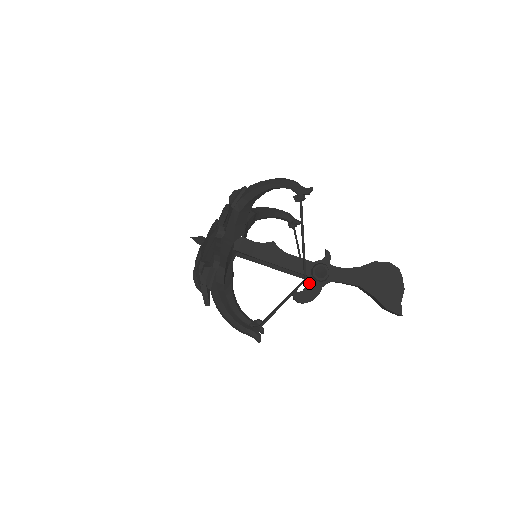
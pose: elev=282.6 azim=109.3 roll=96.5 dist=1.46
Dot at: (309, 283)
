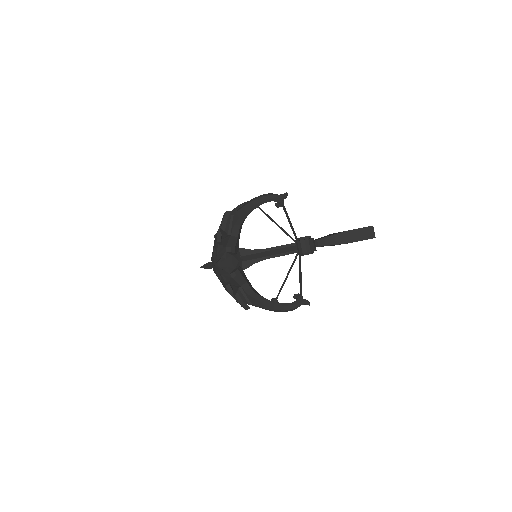
Dot at: occluded
